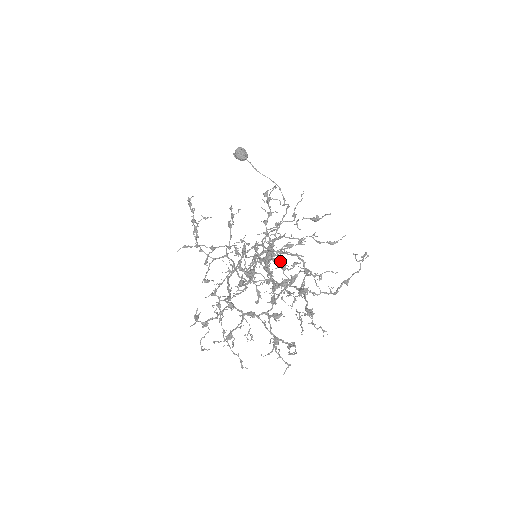
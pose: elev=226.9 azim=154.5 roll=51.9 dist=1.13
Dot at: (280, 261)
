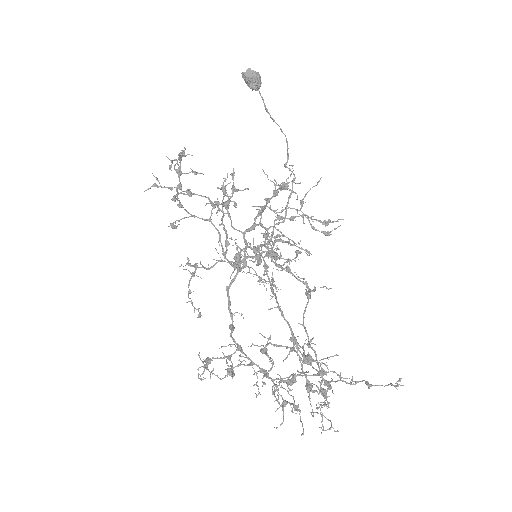
Dot at: (273, 251)
